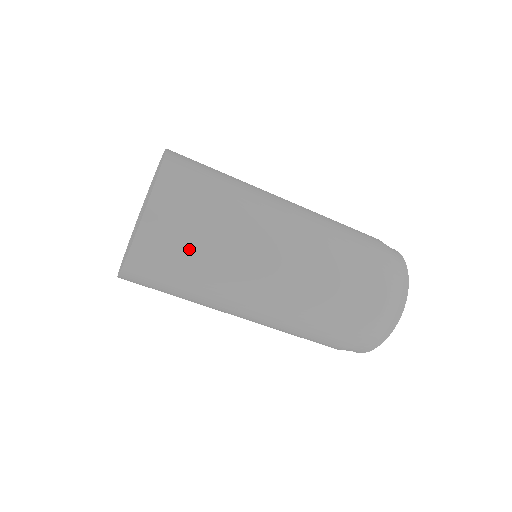
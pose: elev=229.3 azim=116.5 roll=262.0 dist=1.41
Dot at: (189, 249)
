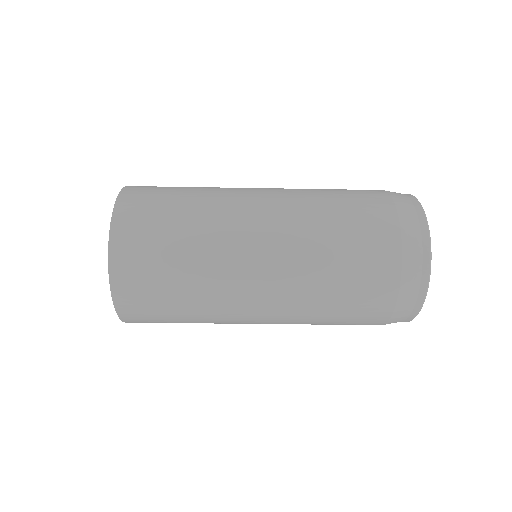
Dot at: occluded
